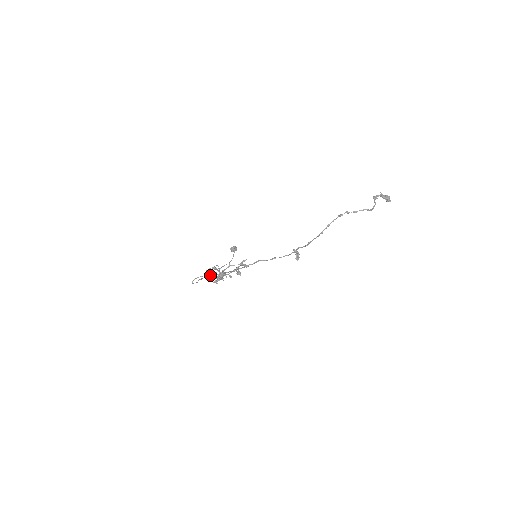
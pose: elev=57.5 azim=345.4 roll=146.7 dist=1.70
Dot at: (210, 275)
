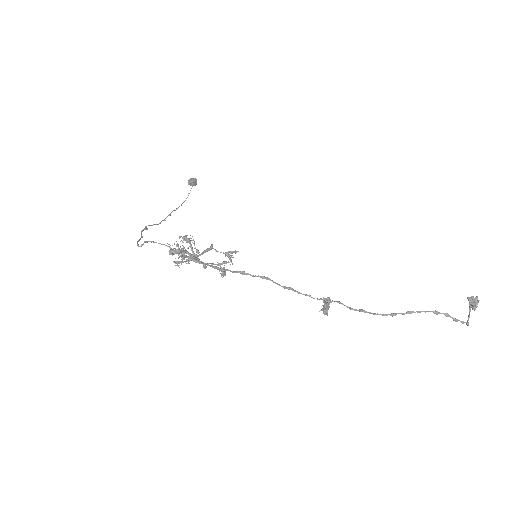
Dot at: (177, 250)
